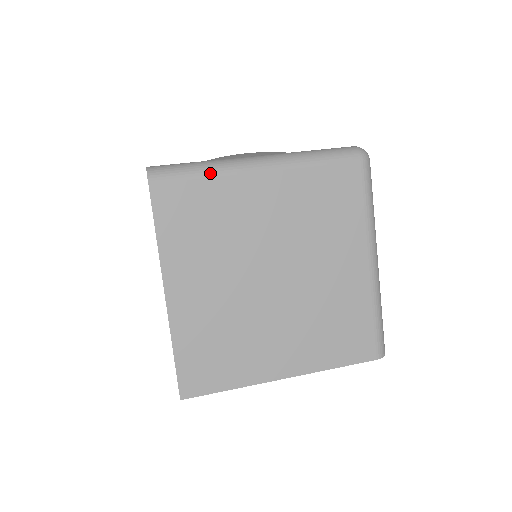
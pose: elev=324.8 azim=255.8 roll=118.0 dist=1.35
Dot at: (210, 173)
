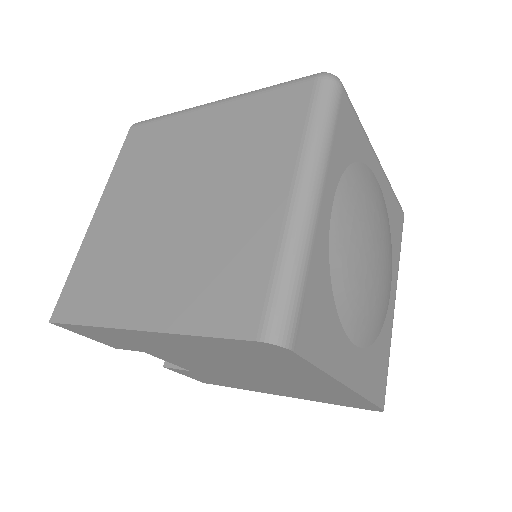
Dot at: (172, 115)
